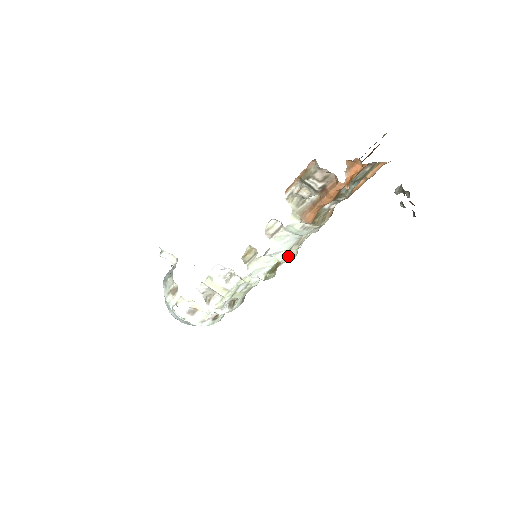
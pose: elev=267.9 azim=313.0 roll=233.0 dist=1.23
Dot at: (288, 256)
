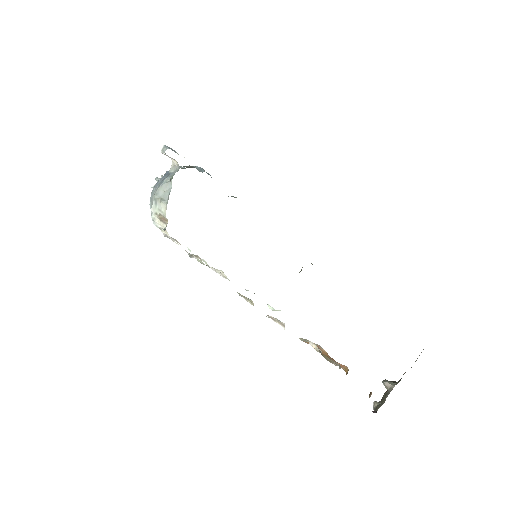
Dot at: (278, 310)
